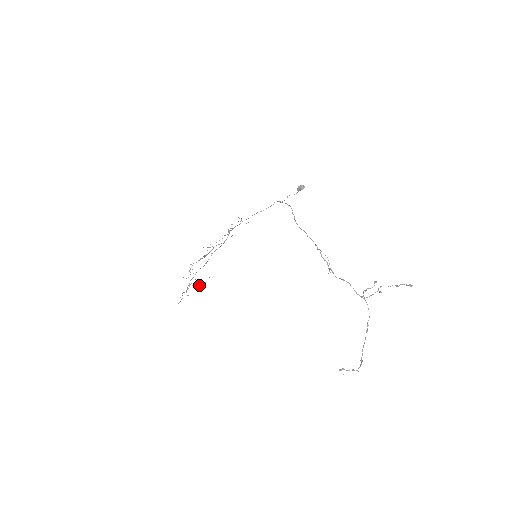
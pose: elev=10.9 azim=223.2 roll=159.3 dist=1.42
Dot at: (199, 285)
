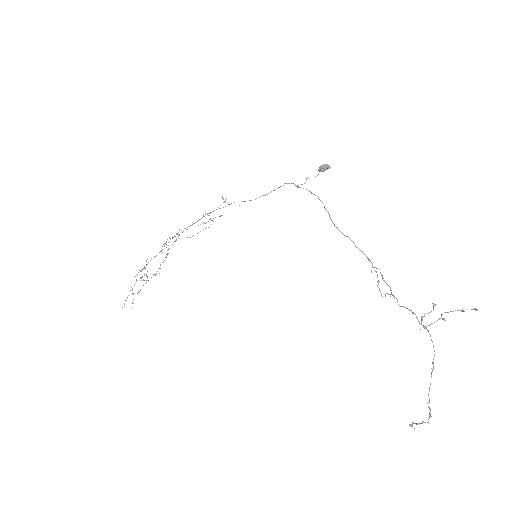
Dot at: occluded
